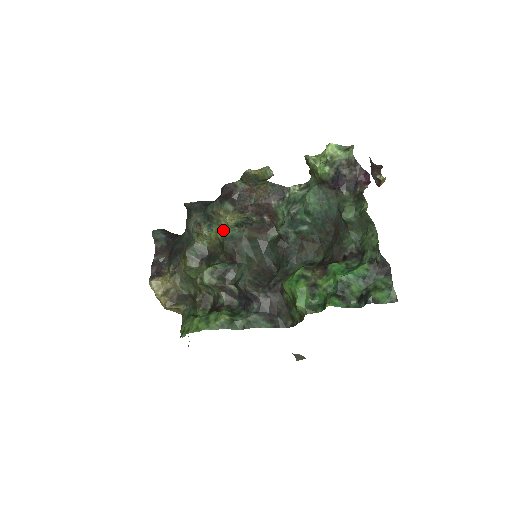
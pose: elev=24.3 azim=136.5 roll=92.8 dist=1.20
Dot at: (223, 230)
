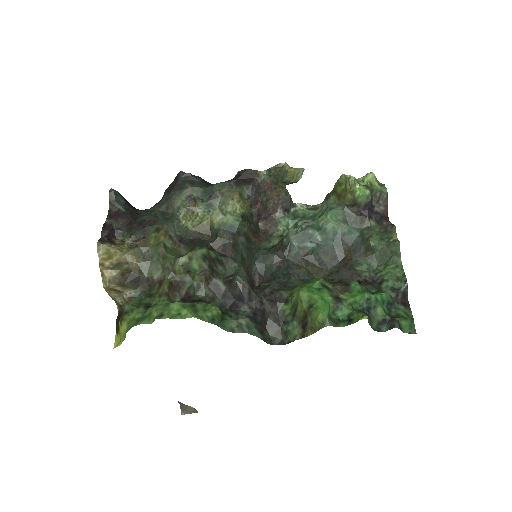
Dot at: (224, 216)
